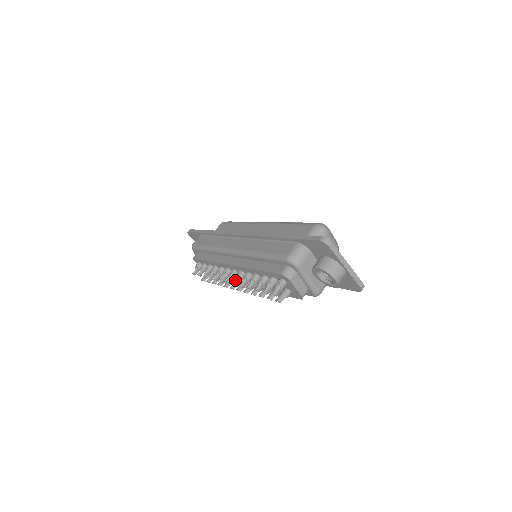
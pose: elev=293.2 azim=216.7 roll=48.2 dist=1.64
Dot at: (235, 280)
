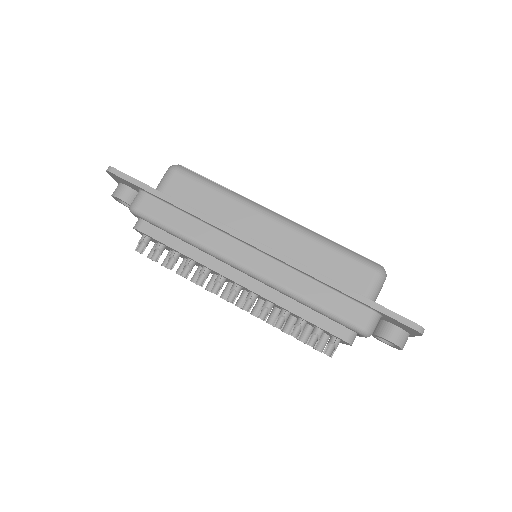
Dot at: (244, 303)
